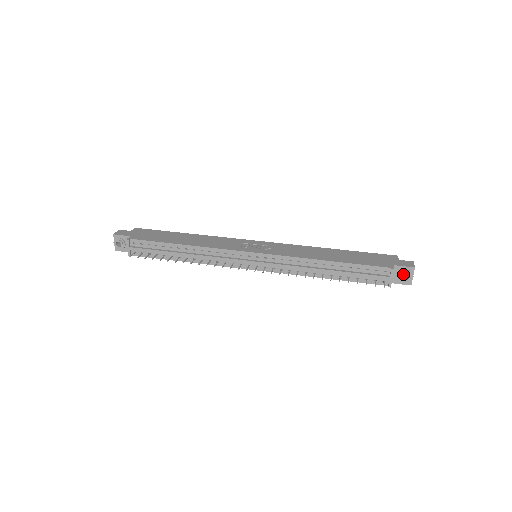
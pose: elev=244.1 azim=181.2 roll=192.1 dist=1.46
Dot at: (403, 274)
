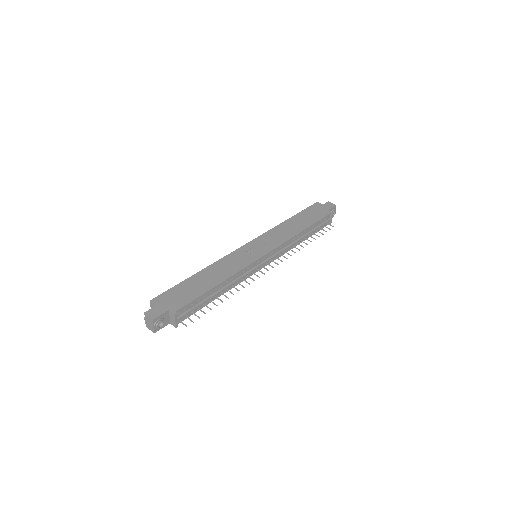
Dot at: occluded
